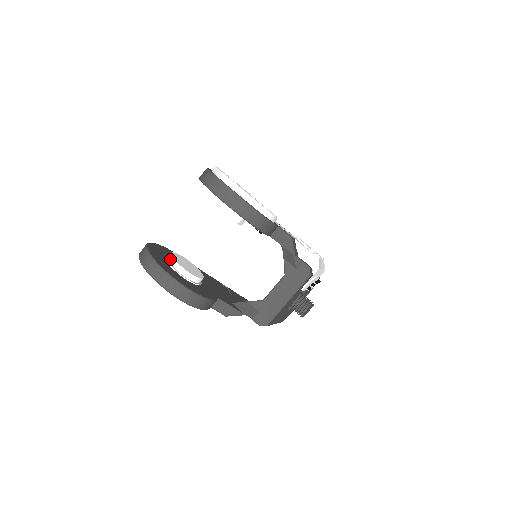
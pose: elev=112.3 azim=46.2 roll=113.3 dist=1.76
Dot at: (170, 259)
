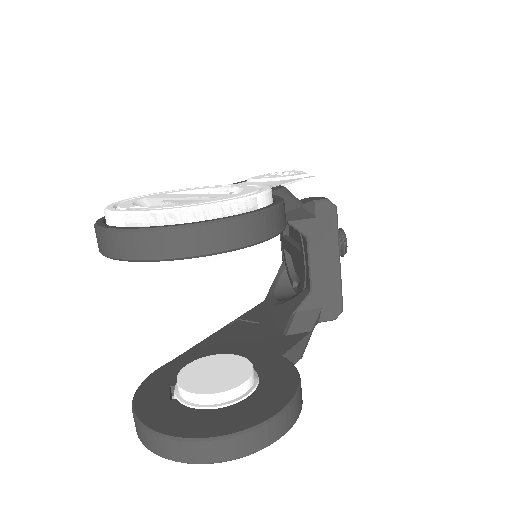
Dot at: (195, 400)
